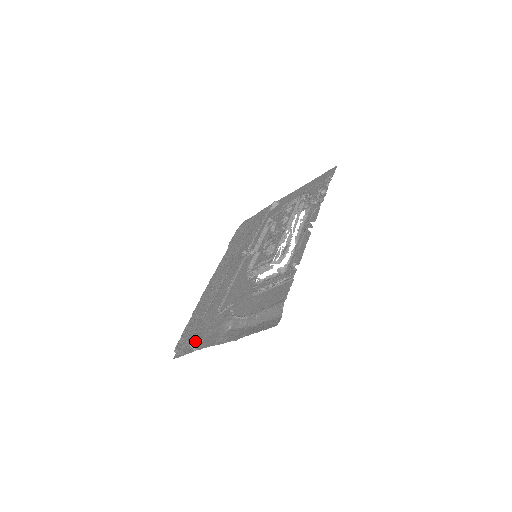
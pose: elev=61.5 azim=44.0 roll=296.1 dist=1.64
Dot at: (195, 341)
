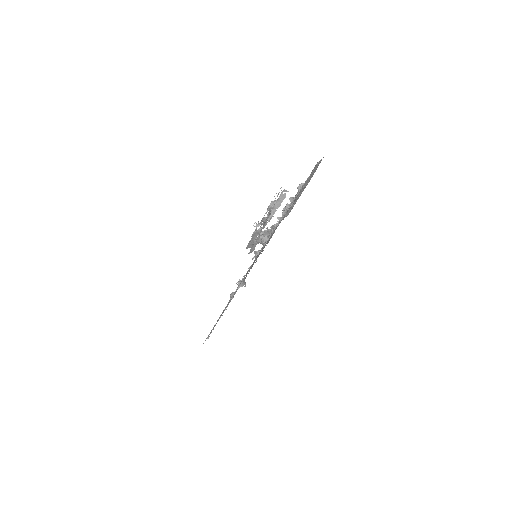
Dot at: (259, 252)
